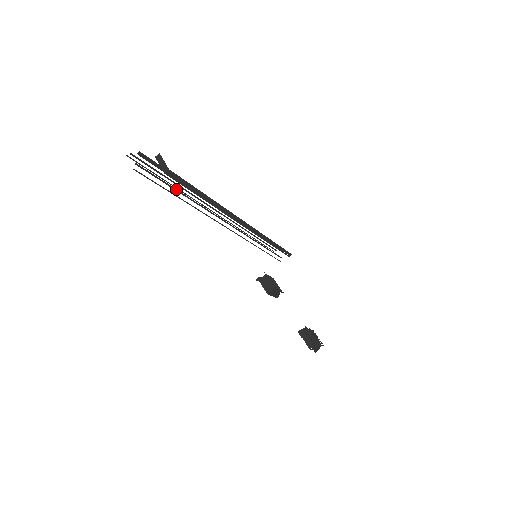
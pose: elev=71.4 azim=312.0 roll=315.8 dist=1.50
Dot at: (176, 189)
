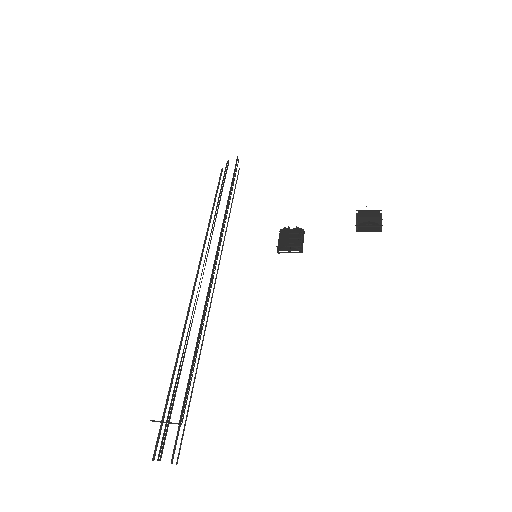
Dot at: occluded
